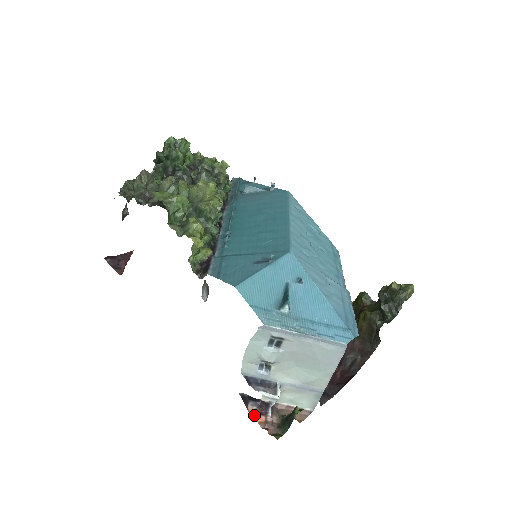
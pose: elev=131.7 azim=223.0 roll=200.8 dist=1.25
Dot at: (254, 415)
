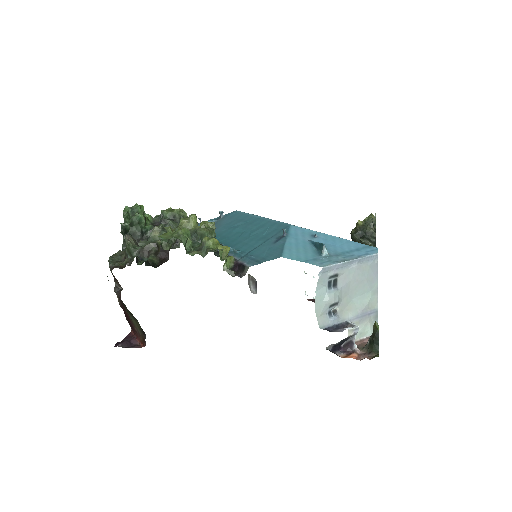
Dot at: (348, 357)
